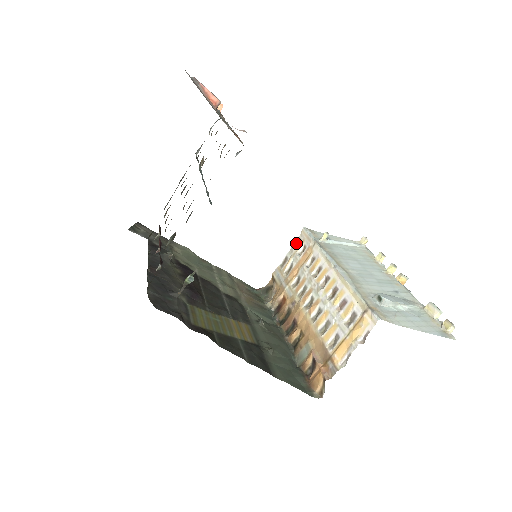
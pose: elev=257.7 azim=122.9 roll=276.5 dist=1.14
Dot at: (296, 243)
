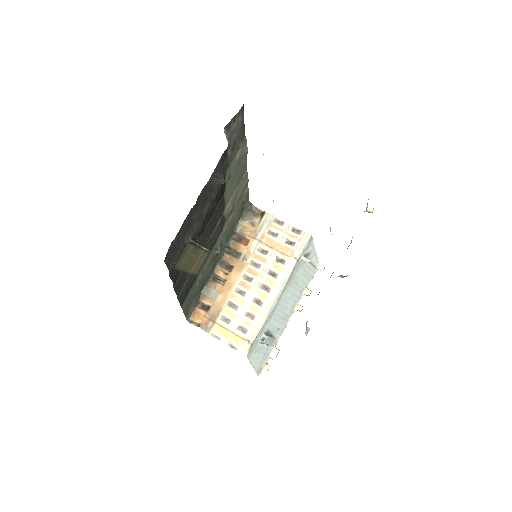
Dot at: (297, 228)
